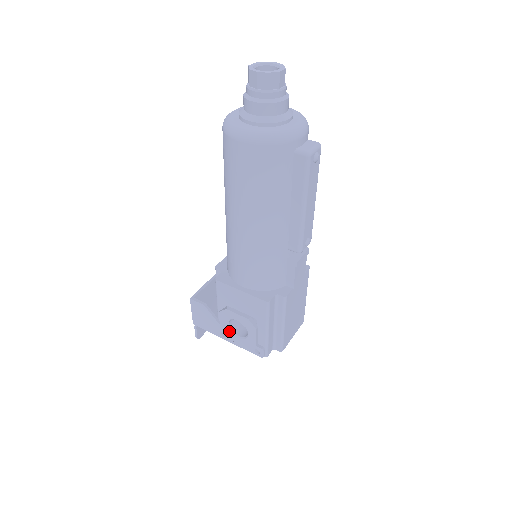
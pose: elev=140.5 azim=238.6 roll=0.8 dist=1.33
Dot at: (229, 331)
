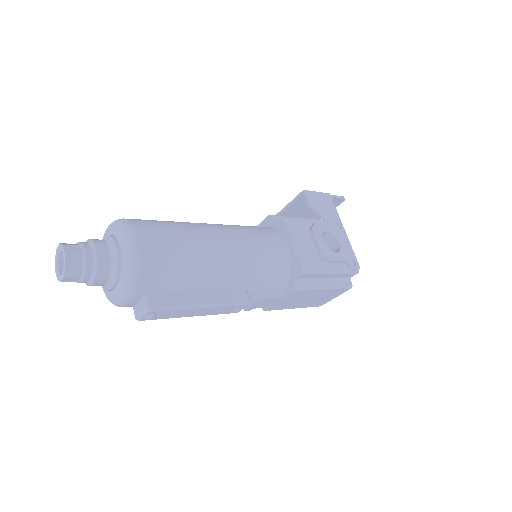
Dot at: occluded
